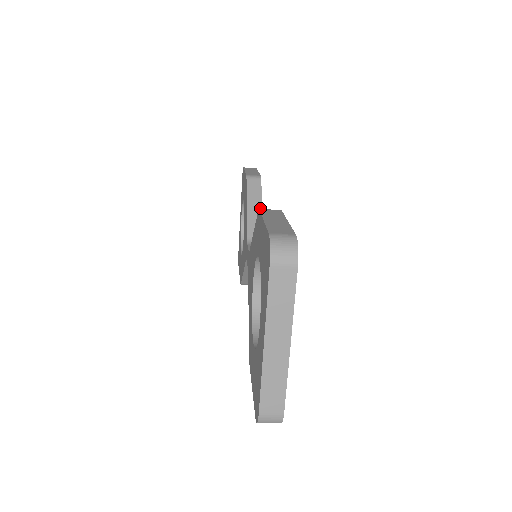
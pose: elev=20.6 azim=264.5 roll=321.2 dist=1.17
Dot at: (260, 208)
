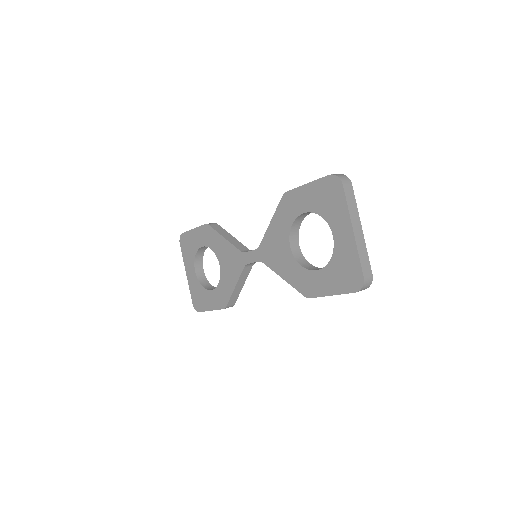
Dot at: (232, 236)
